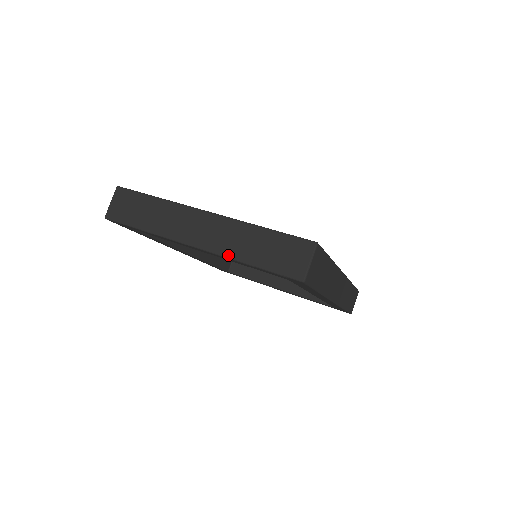
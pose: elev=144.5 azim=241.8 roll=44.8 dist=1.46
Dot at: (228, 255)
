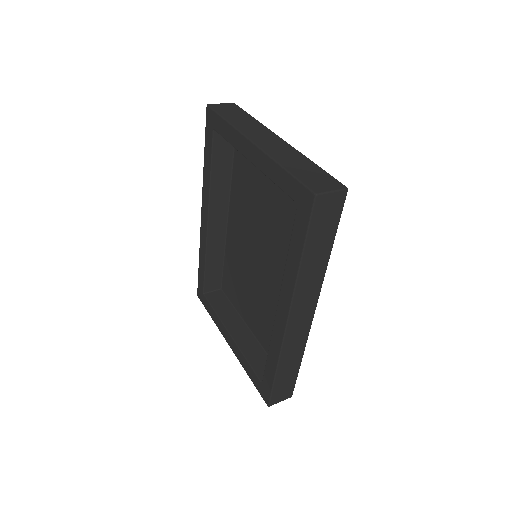
Dot at: (273, 156)
